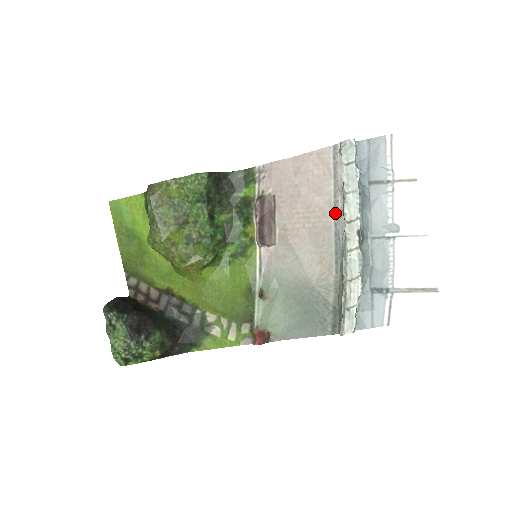
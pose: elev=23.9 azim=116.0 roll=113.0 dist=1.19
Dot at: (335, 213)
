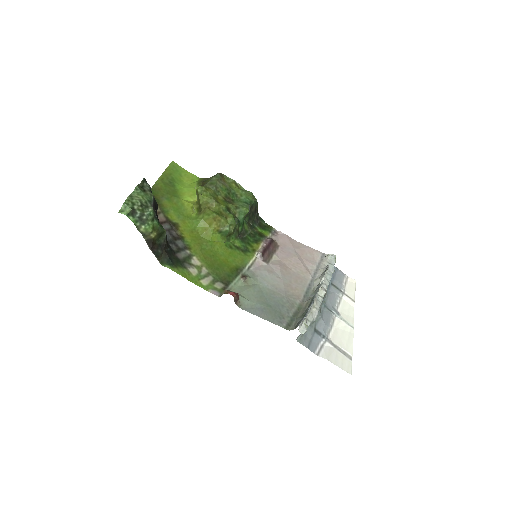
Dot at: (313, 276)
